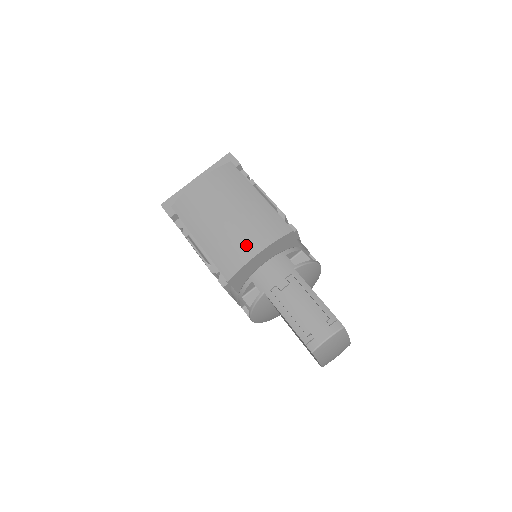
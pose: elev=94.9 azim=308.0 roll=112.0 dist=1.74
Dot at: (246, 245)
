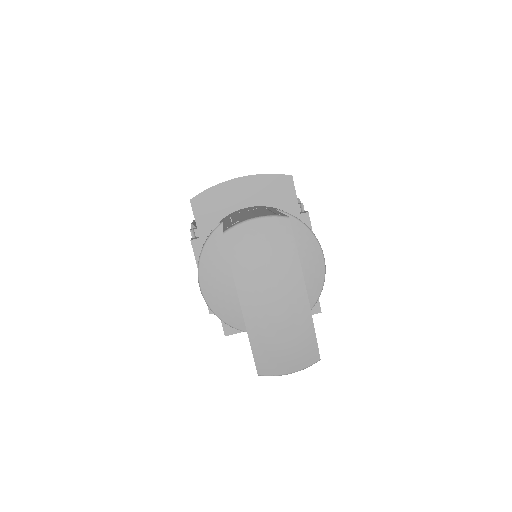
Dot at: occluded
